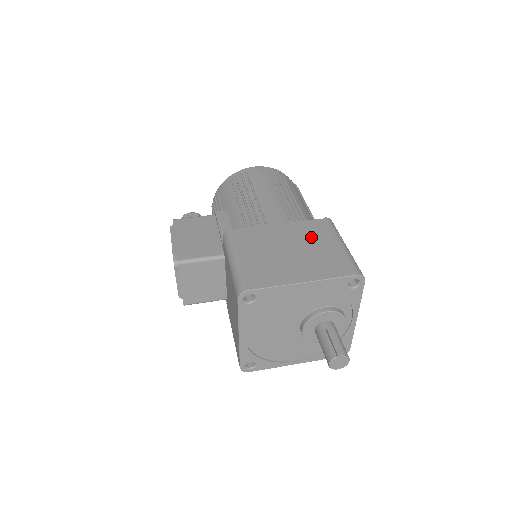
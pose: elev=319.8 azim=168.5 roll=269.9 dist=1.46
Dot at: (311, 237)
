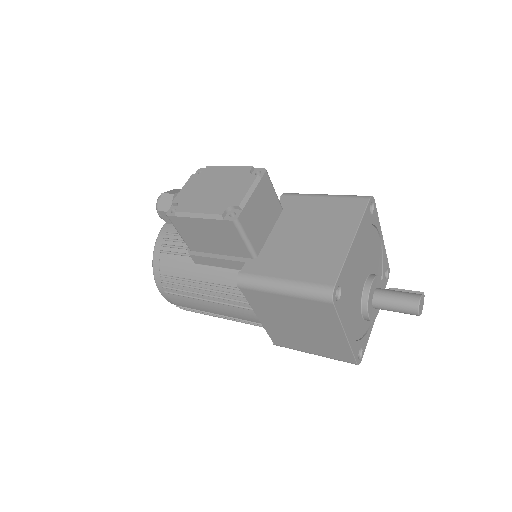
Dot at: occluded
